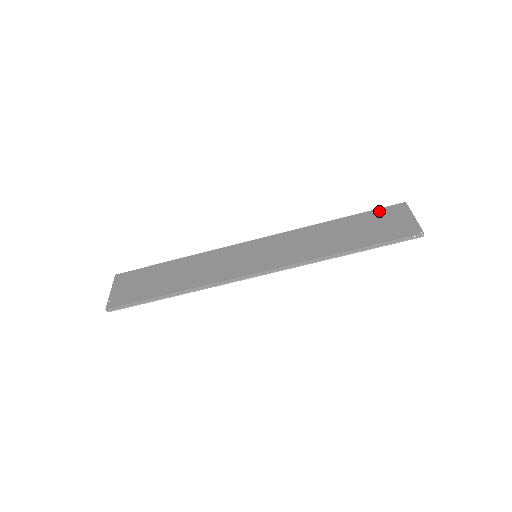
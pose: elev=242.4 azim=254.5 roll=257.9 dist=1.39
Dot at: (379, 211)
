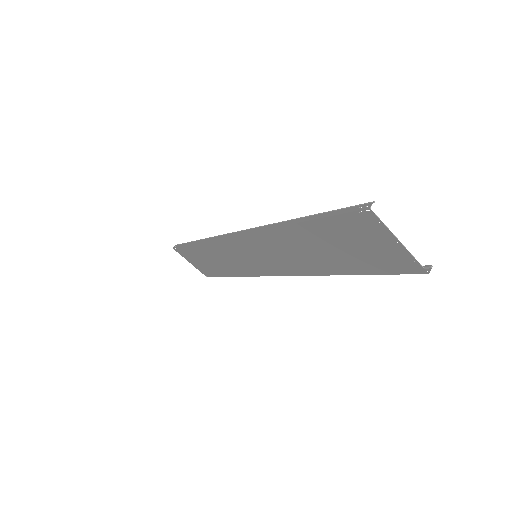
Dot at: (339, 222)
